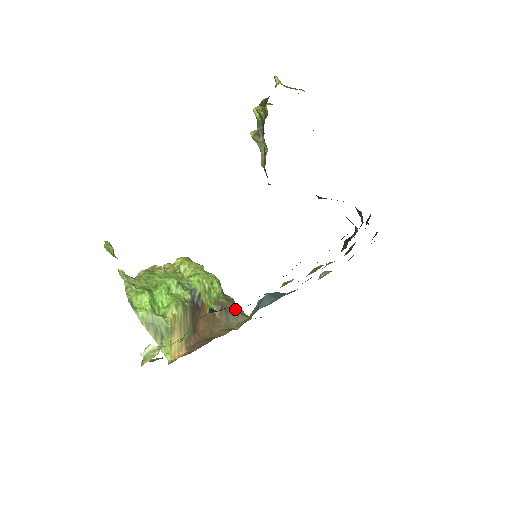
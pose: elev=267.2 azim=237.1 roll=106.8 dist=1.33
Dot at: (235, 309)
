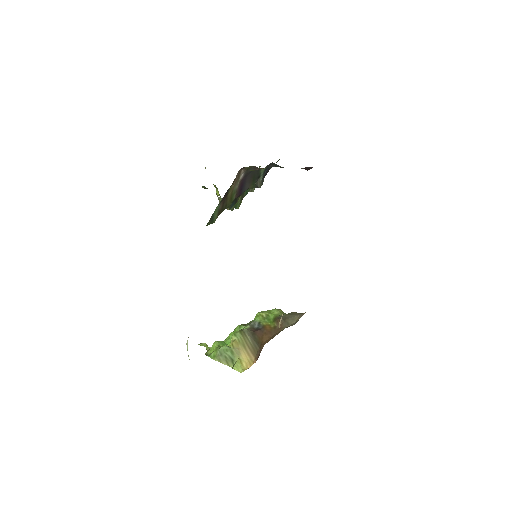
Dot at: (294, 315)
